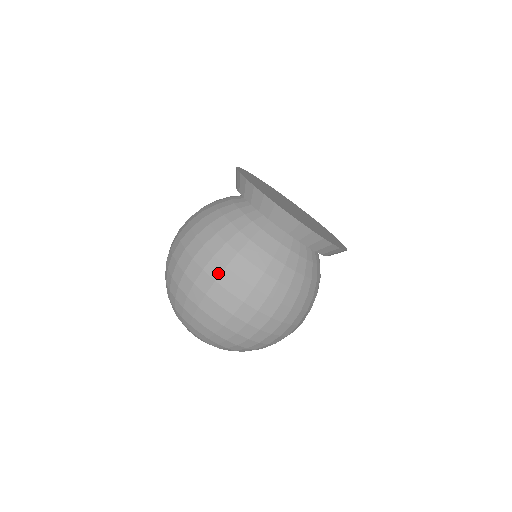
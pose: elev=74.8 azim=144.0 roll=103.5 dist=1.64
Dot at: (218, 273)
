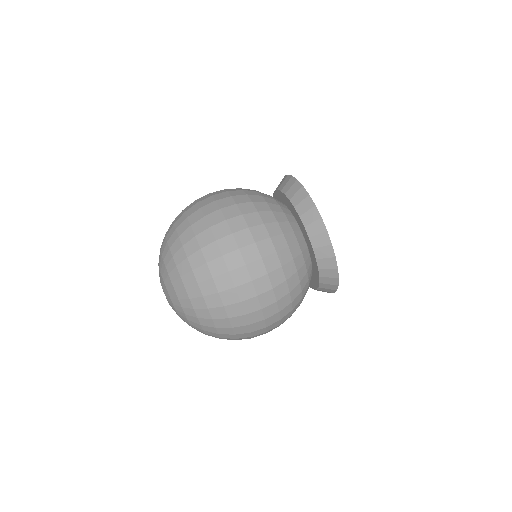
Dot at: (245, 244)
